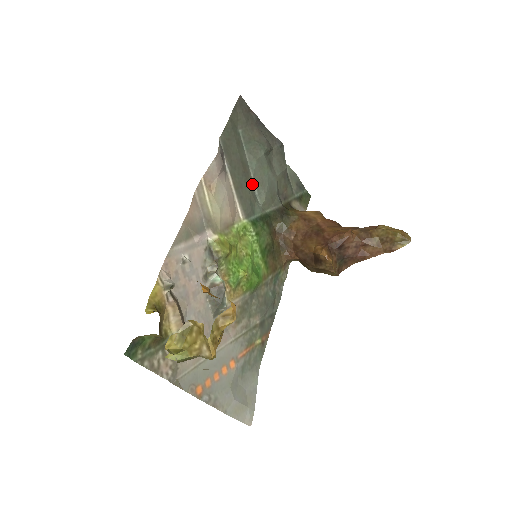
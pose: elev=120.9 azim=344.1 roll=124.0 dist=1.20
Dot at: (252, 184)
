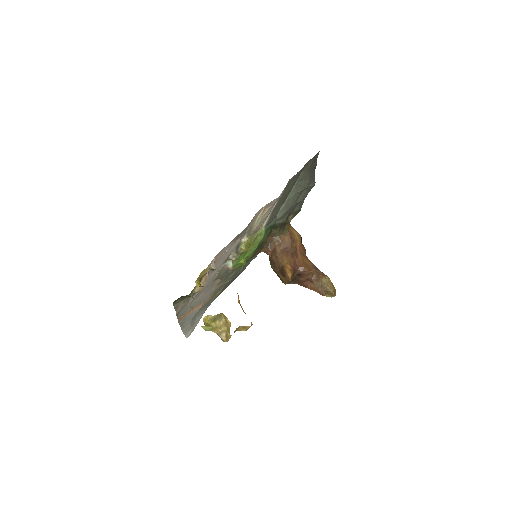
Dot at: (282, 205)
